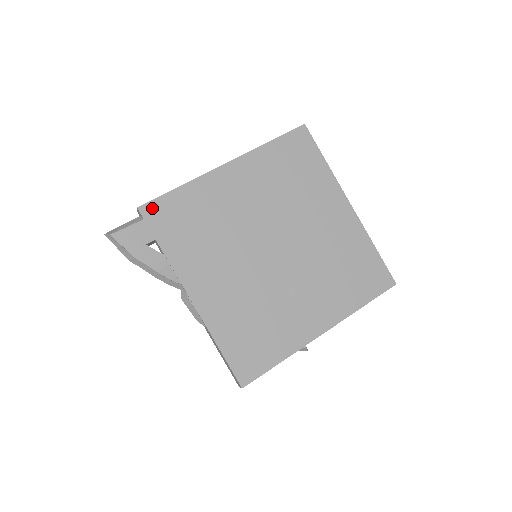
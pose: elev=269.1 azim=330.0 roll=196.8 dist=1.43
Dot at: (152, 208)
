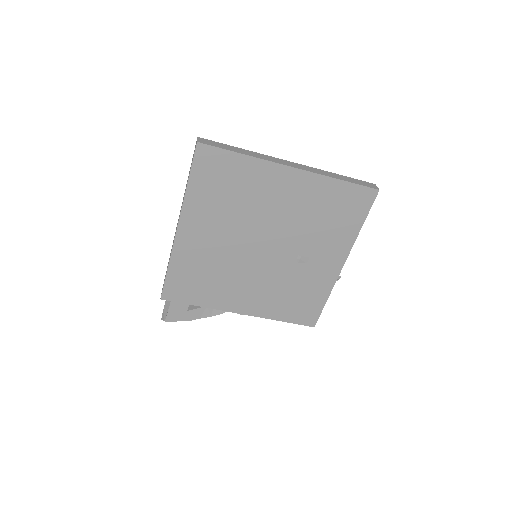
Dot at: (168, 292)
